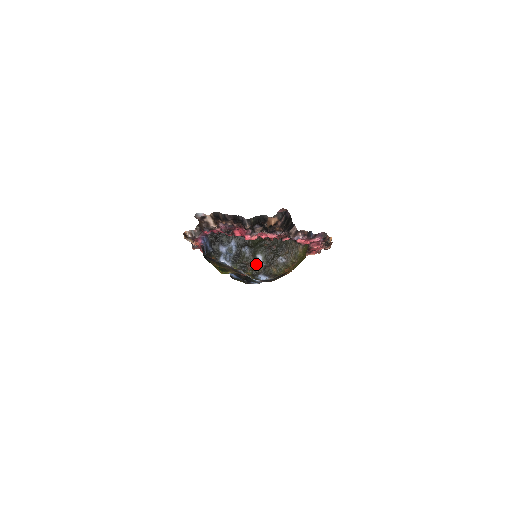
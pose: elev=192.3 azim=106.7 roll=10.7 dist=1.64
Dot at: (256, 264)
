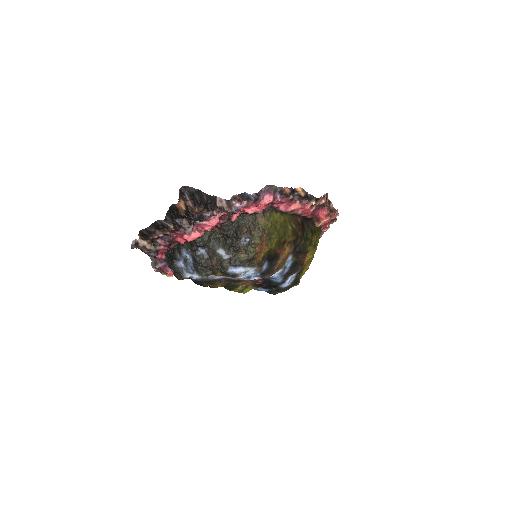
Dot at: (219, 260)
